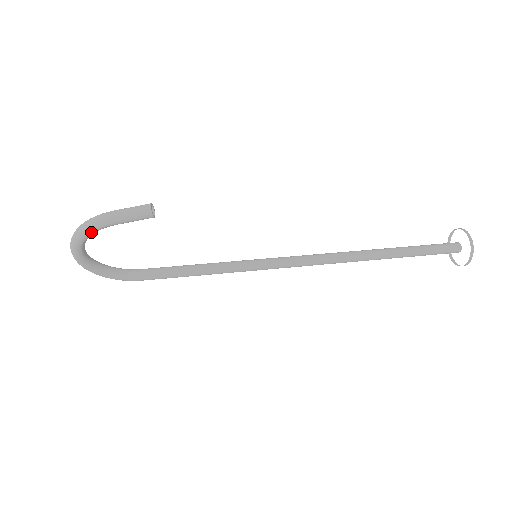
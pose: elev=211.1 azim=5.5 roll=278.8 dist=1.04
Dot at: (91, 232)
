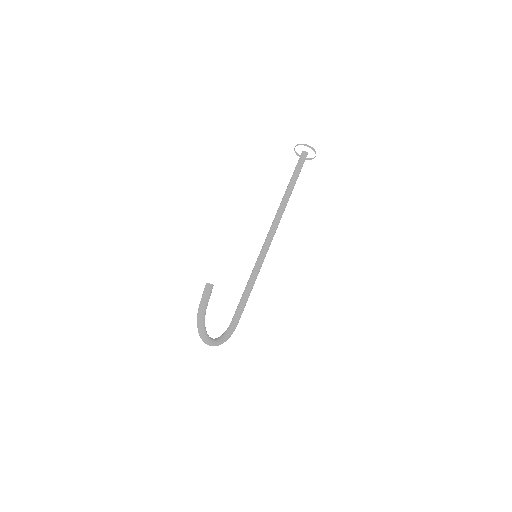
Dot at: (204, 321)
